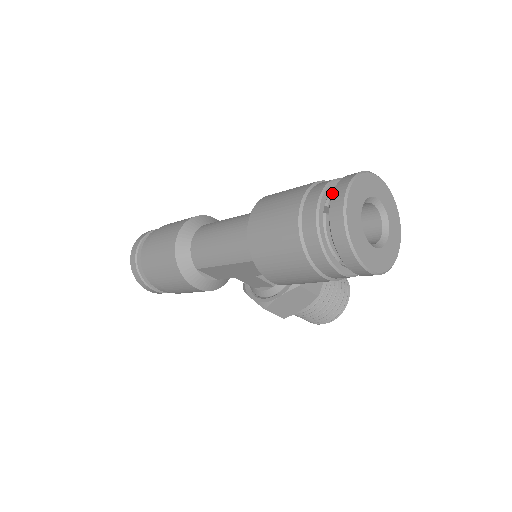
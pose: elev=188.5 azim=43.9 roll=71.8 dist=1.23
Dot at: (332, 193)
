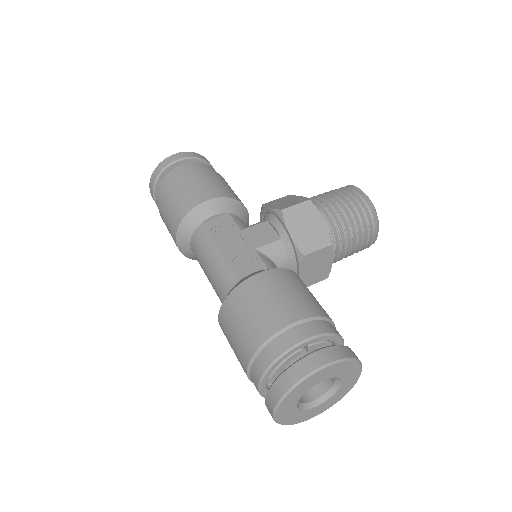
Dot at: (265, 398)
